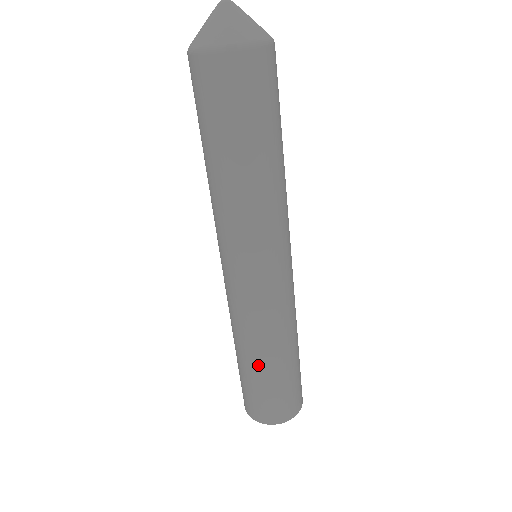
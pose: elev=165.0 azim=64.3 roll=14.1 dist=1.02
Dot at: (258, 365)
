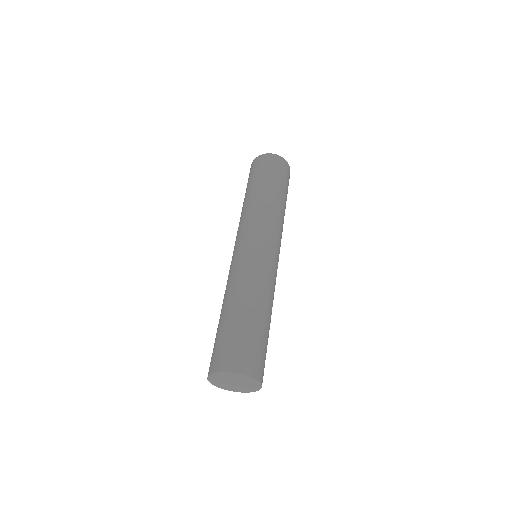
Dot at: (242, 308)
